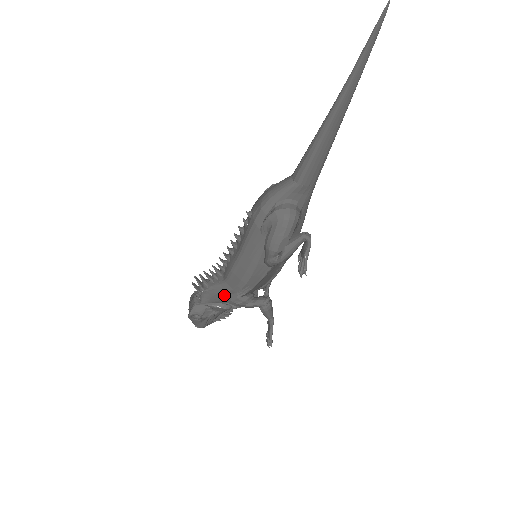
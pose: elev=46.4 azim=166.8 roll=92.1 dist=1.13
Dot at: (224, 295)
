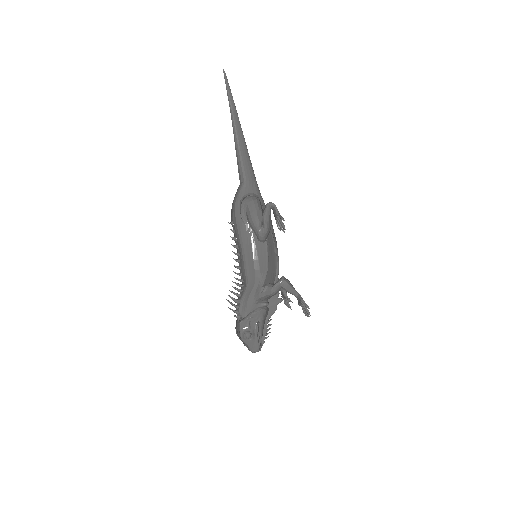
Dot at: (253, 295)
